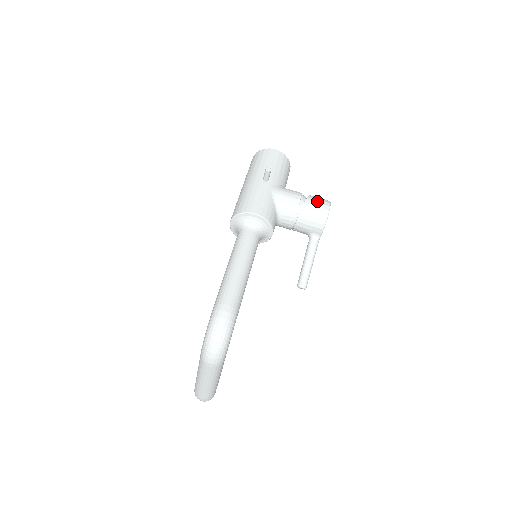
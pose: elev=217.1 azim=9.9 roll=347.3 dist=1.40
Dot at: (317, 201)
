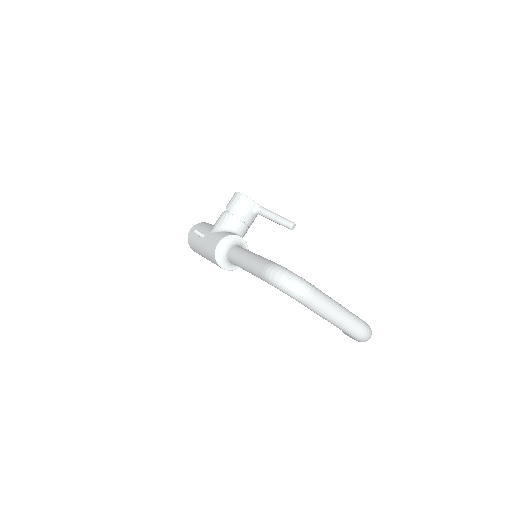
Dot at: (230, 201)
